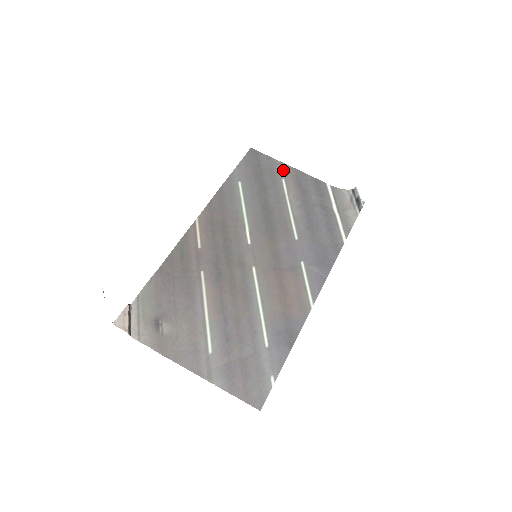
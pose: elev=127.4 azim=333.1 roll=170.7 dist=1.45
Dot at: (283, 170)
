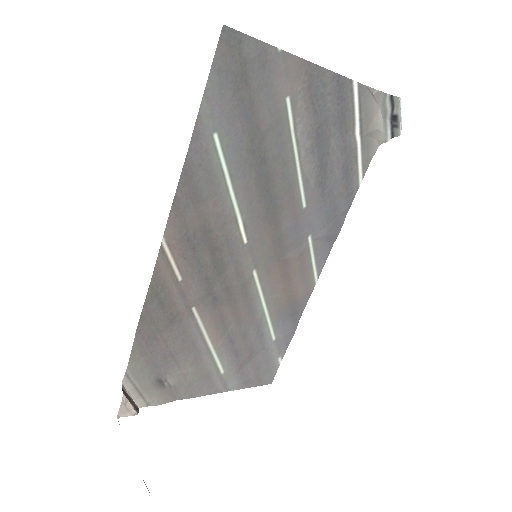
Dot at: (287, 73)
